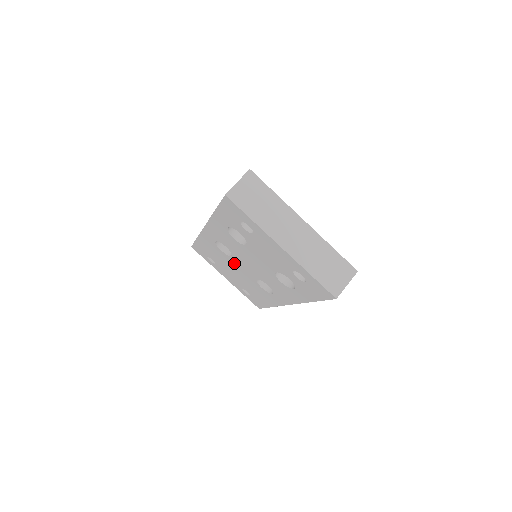
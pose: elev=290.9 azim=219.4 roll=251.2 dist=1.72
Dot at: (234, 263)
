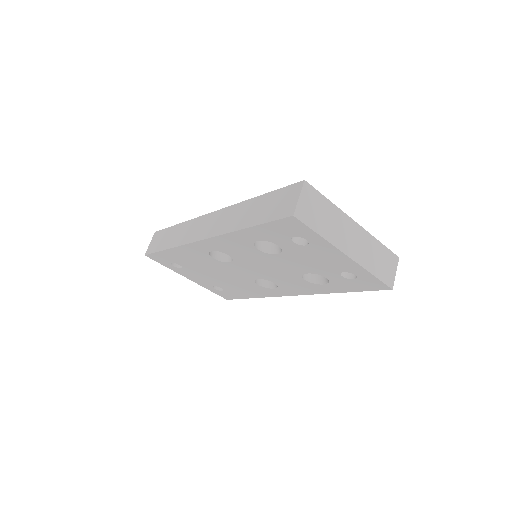
Dot at: (227, 267)
